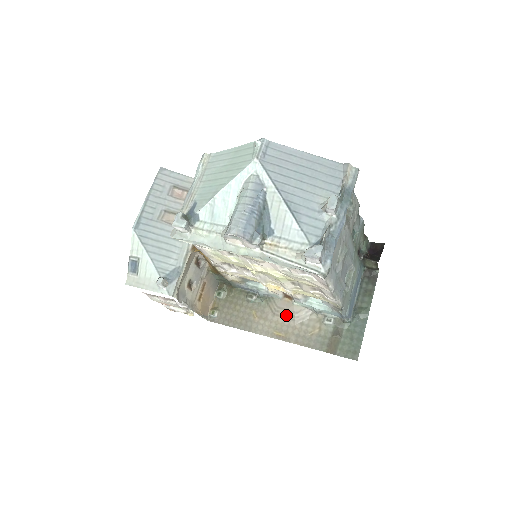
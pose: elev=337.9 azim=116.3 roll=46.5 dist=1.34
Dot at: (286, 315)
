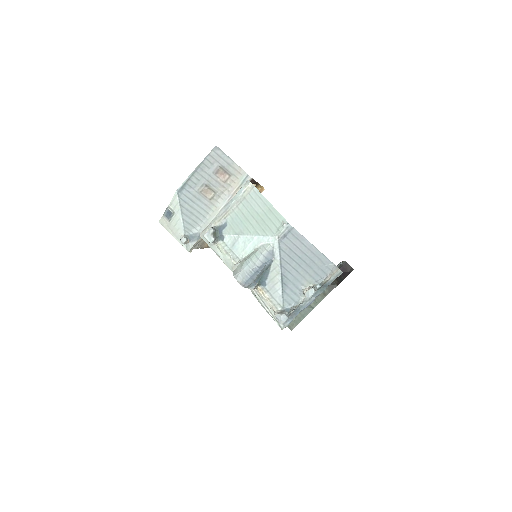
Dot at: occluded
